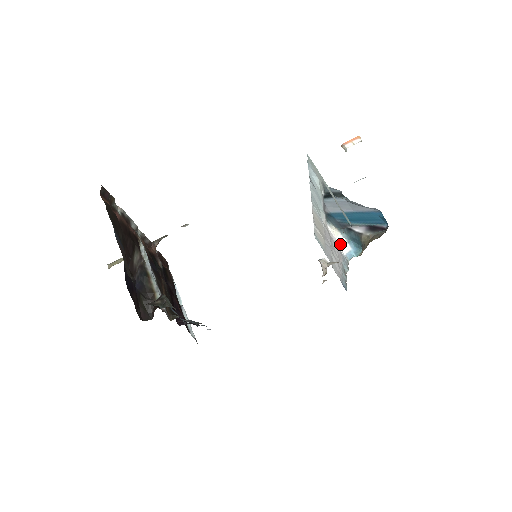
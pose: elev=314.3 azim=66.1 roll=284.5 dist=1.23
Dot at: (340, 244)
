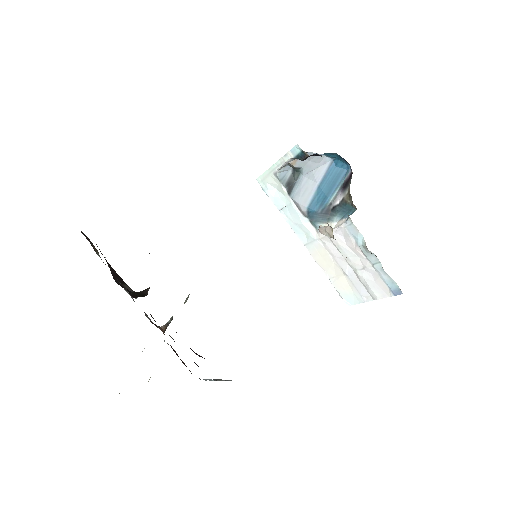
Dot at: (337, 226)
